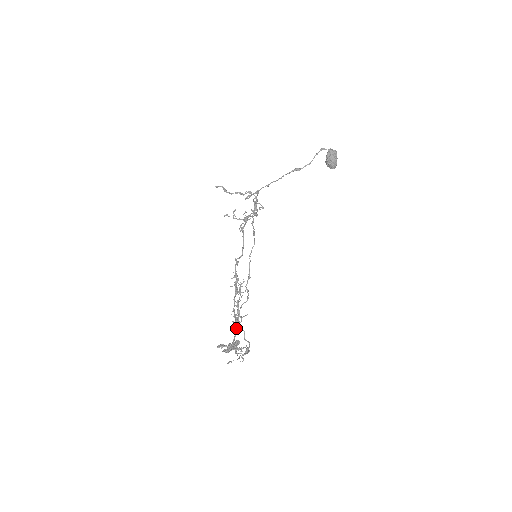
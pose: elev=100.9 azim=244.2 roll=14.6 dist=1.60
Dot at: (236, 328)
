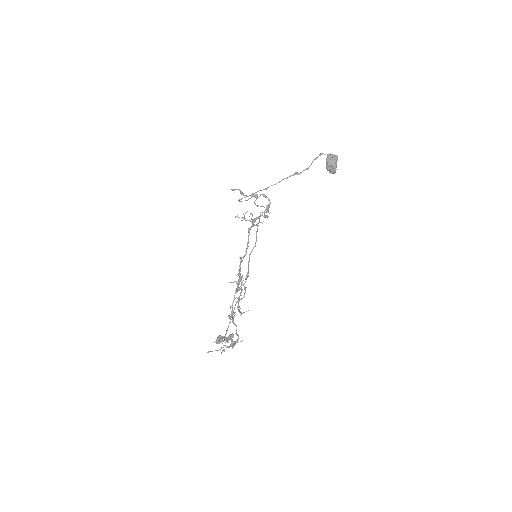
Dot at: (229, 322)
